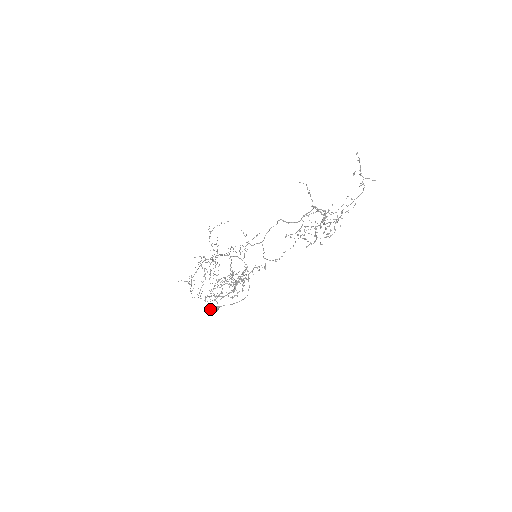
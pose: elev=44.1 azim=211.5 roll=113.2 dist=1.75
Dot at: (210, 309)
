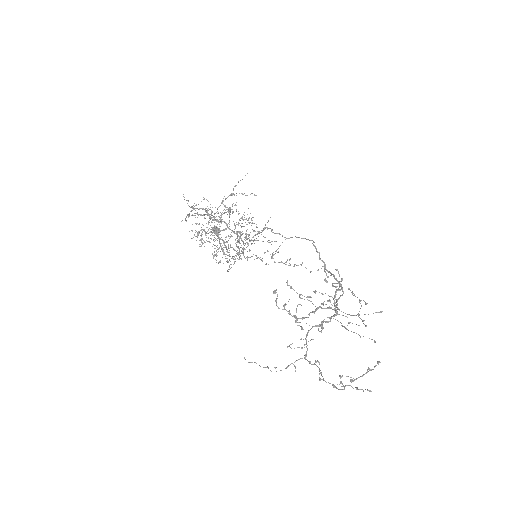
Dot at: occluded
